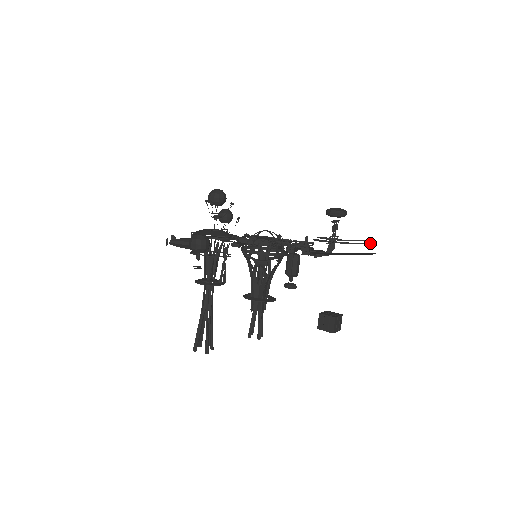
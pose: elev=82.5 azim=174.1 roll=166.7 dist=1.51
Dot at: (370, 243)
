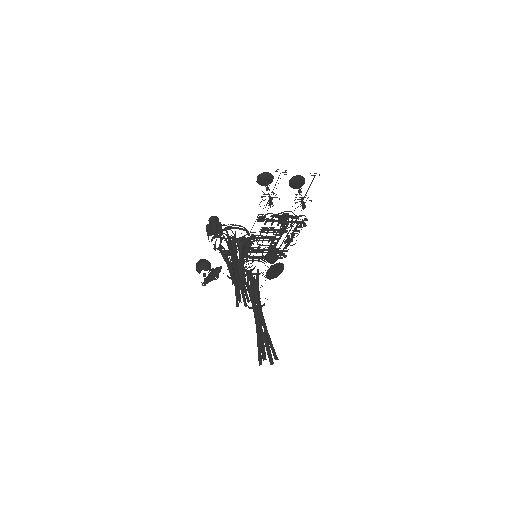
Dot at: occluded
